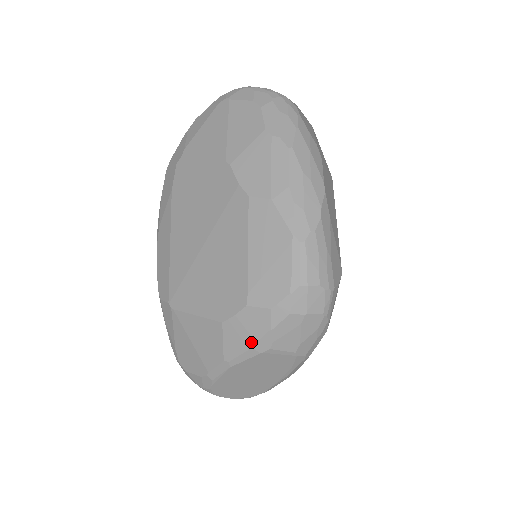
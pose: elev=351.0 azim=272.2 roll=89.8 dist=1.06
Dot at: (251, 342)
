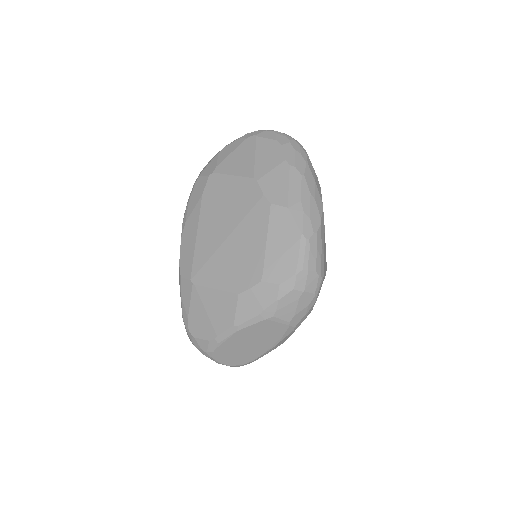
Dot at: (260, 310)
